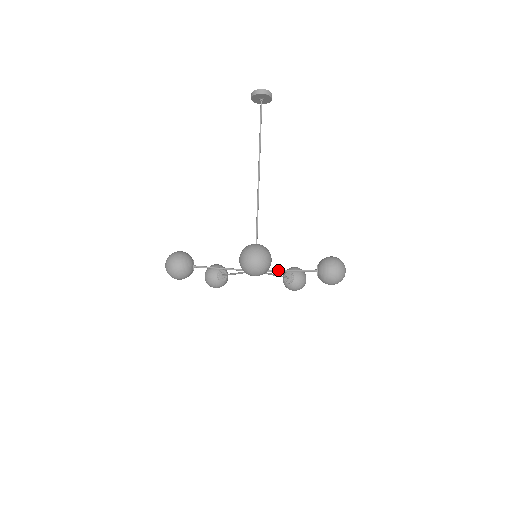
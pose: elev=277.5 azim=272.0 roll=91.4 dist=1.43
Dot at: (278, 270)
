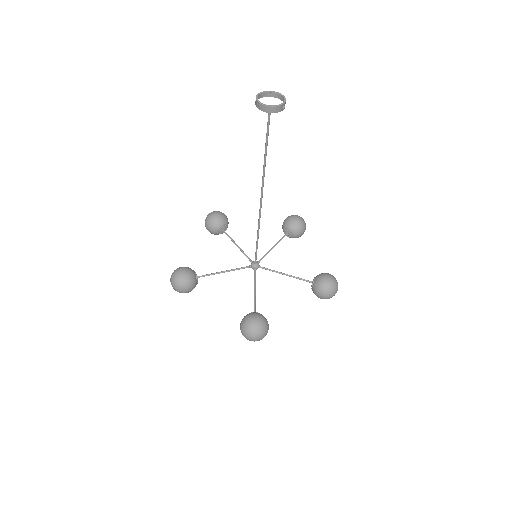
Dot at: (276, 272)
